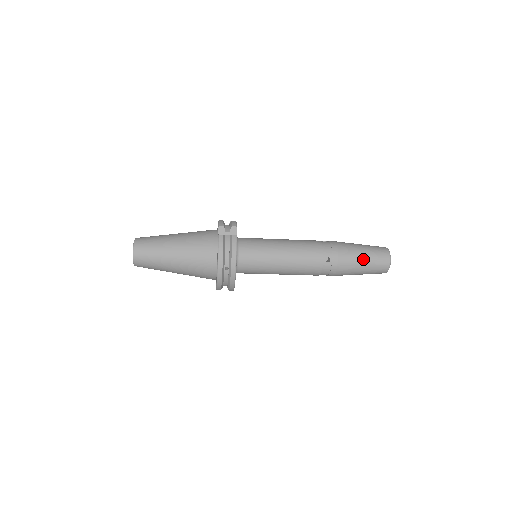
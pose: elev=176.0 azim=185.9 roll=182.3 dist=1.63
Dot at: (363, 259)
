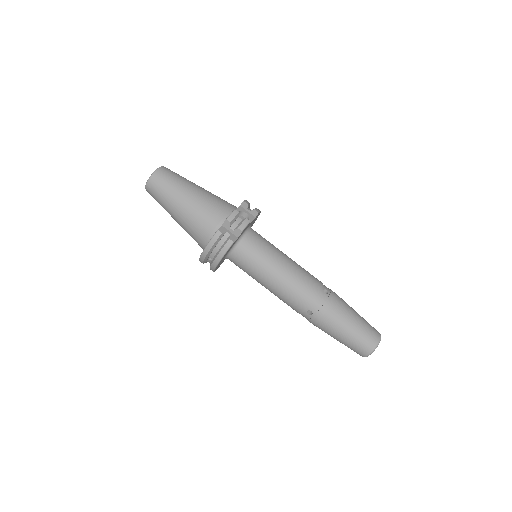
Dot at: (343, 336)
